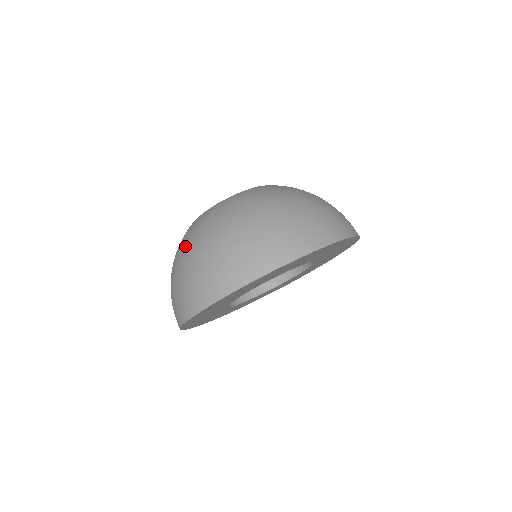
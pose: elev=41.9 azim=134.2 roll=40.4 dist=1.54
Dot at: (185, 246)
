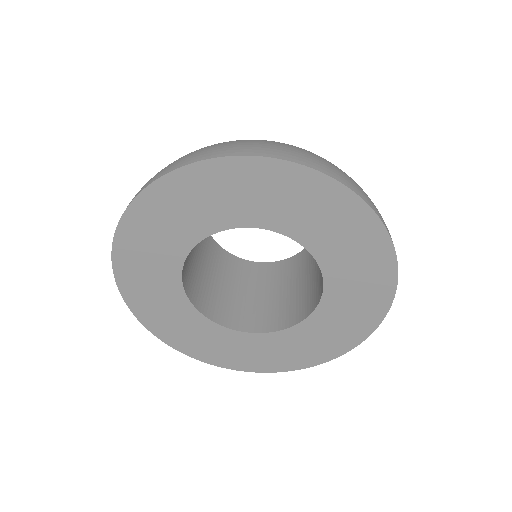
Dot at: occluded
